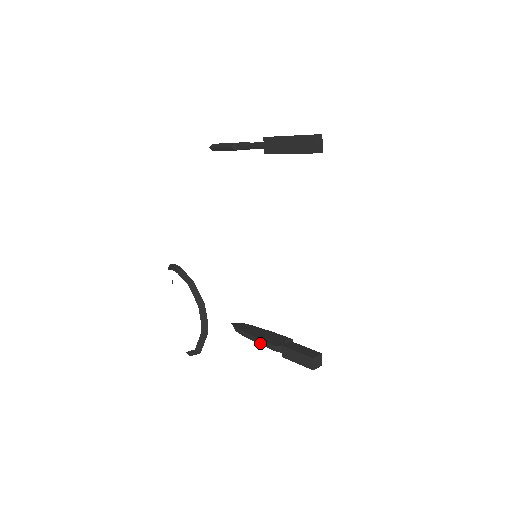
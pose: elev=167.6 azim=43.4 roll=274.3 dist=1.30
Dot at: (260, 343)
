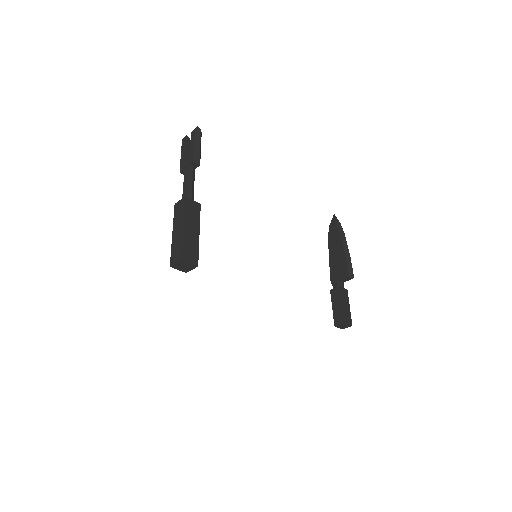
Dot at: (331, 266)
